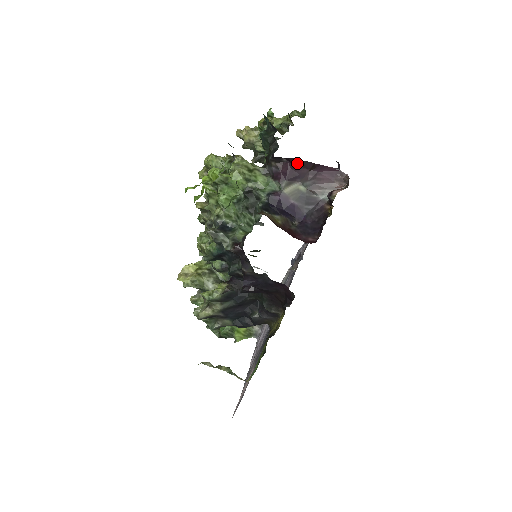
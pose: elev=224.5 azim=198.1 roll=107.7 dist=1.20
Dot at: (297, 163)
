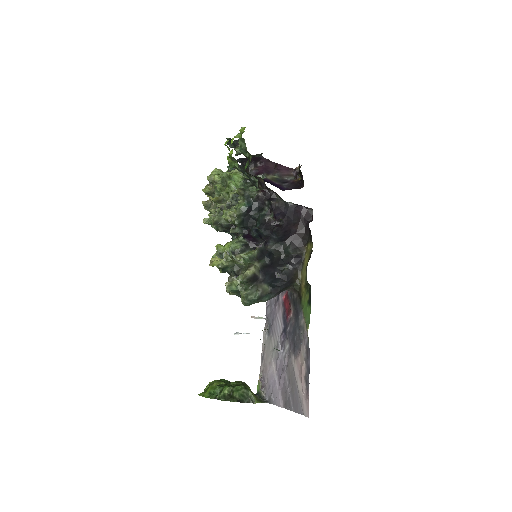
Dot at: (267, 164)
